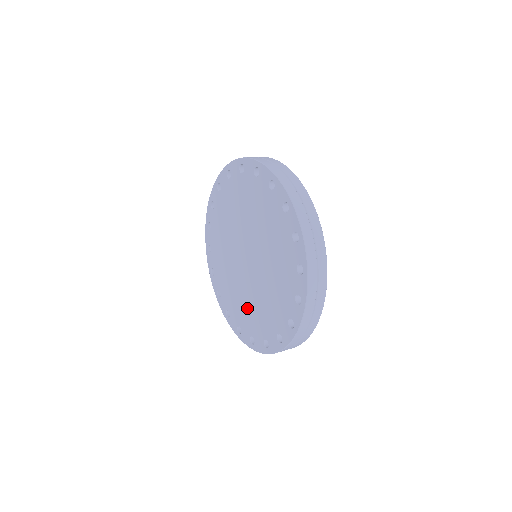
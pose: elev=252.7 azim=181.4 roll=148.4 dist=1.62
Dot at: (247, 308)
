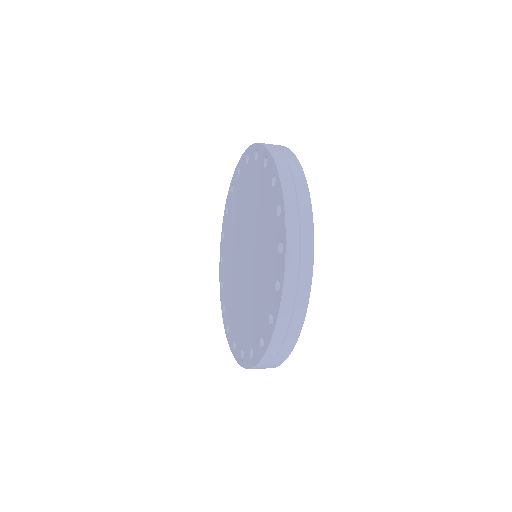
Dot at: (230, 285)
